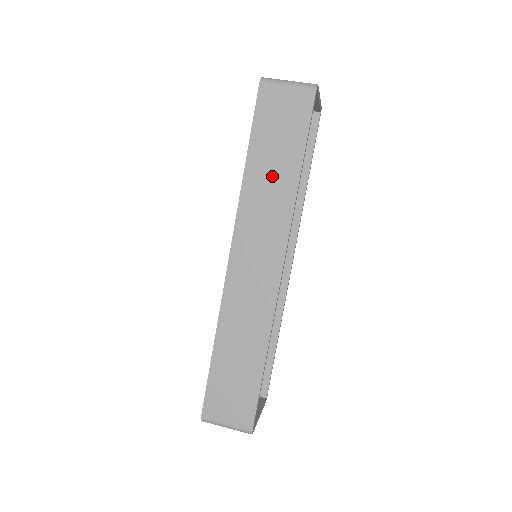
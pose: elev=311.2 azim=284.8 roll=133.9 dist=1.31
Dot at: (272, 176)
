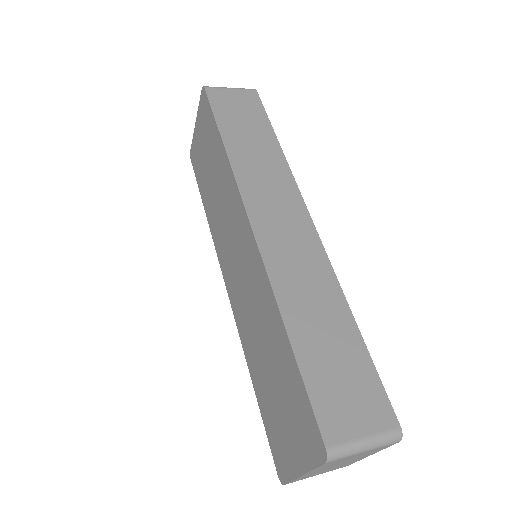
Dot at: (255, 148)
